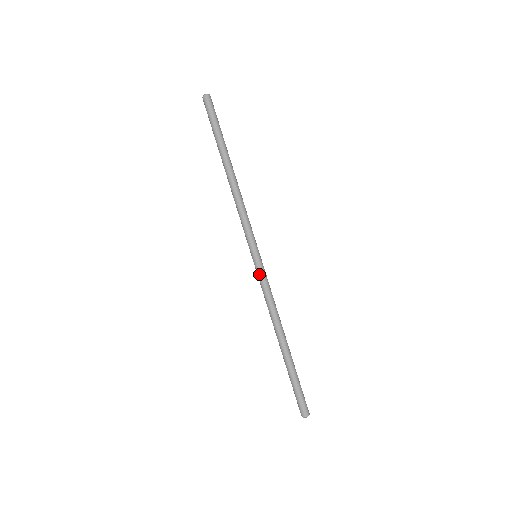
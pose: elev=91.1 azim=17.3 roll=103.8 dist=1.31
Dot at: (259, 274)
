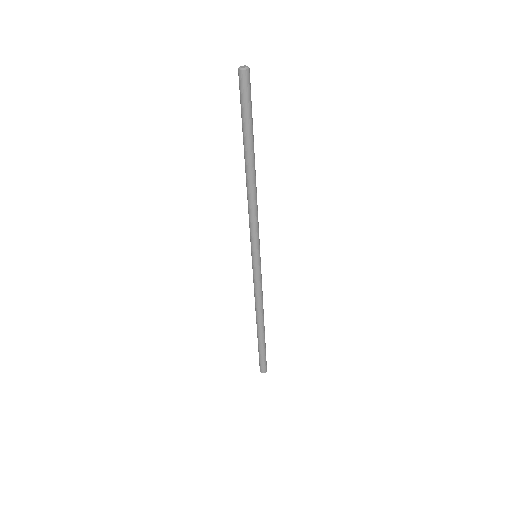
Dot at: (258, 274)
